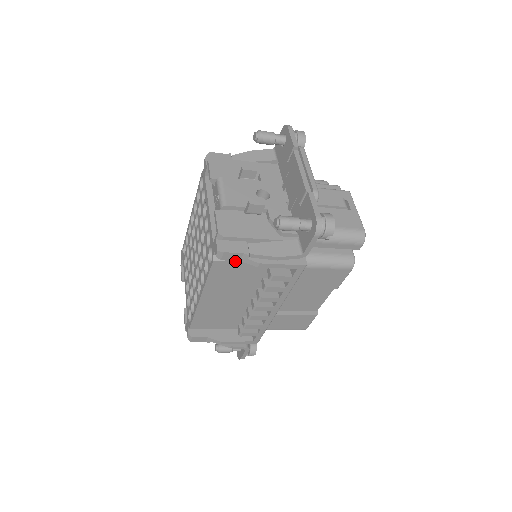
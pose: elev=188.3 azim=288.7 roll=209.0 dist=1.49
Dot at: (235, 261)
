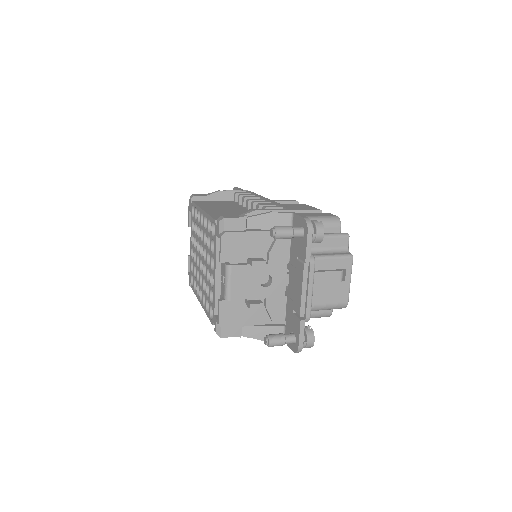
Dot at: occluded
